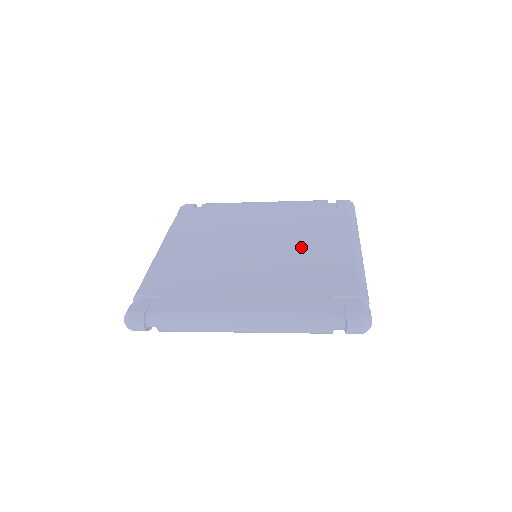
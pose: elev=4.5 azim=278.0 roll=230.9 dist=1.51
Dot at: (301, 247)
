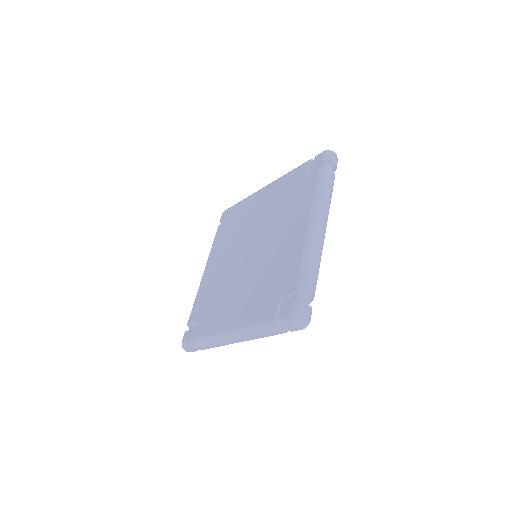
Dot at: (275, 241)
